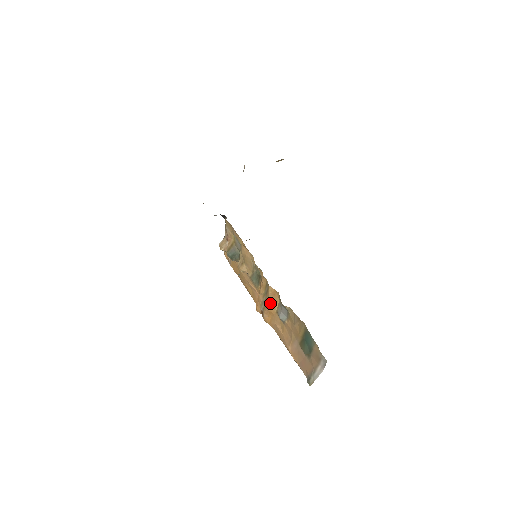
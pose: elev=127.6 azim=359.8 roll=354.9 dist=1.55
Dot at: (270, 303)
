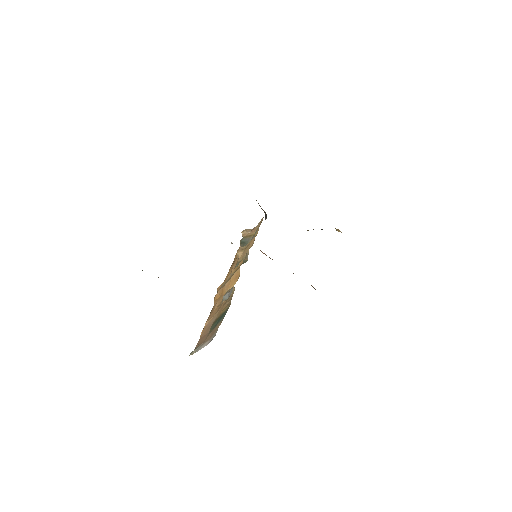
Dot at: (229, 283)
